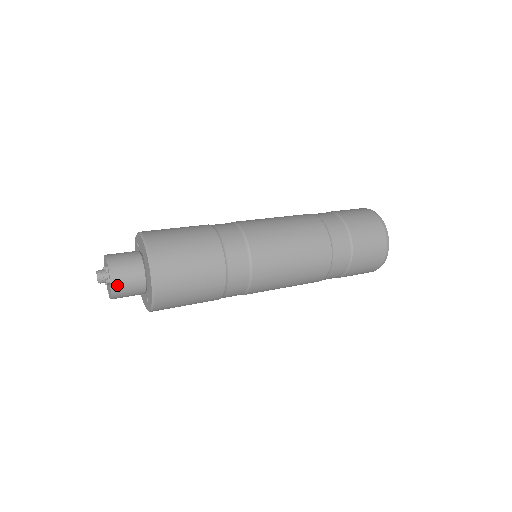
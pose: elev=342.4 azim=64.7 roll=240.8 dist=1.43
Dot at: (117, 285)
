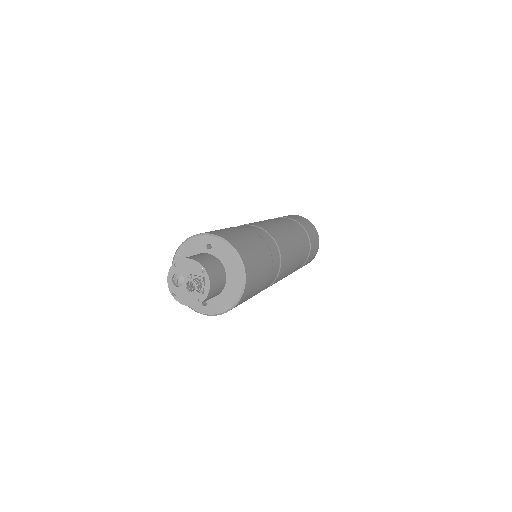
Dot at: (208, 298)
